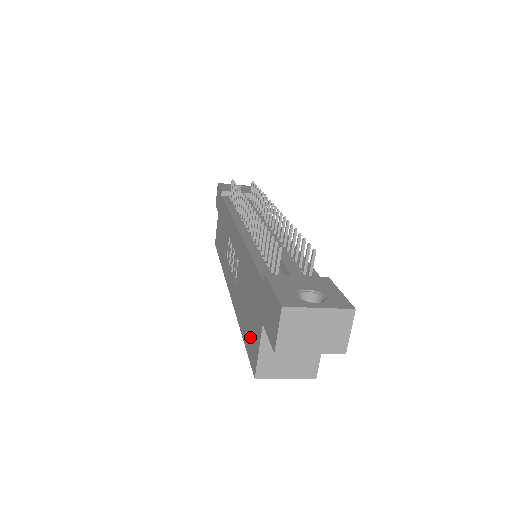
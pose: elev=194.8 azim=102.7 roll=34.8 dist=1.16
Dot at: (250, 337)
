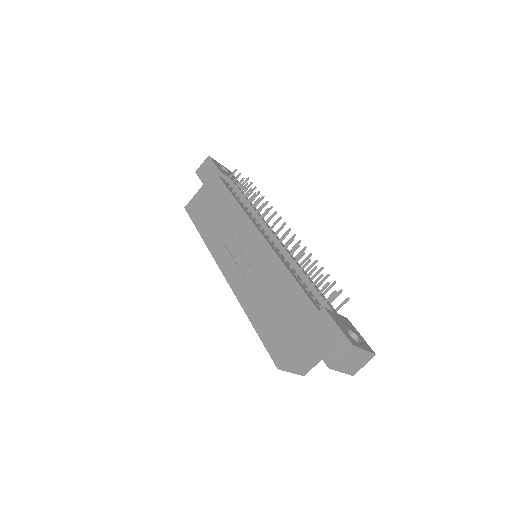
Dot at: (275, 336)
